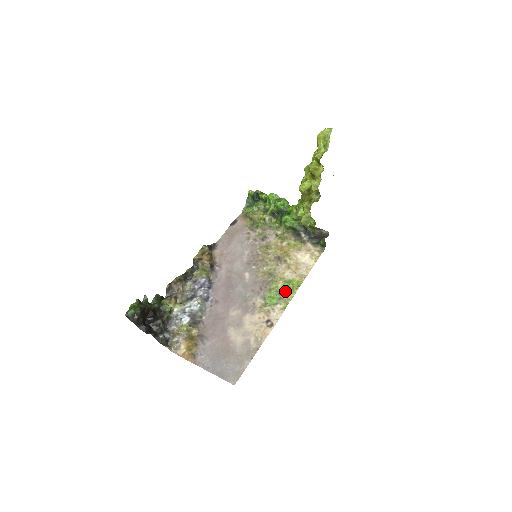
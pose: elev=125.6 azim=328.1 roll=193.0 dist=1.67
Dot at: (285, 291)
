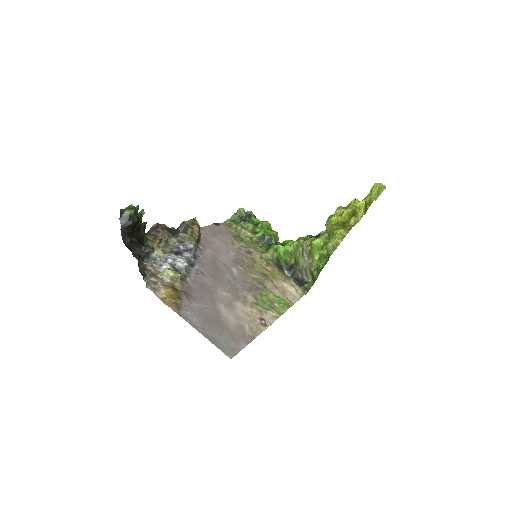
Dot at: (276, 303)
